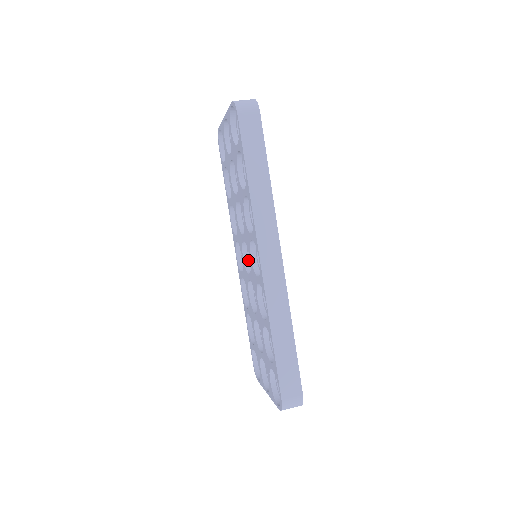
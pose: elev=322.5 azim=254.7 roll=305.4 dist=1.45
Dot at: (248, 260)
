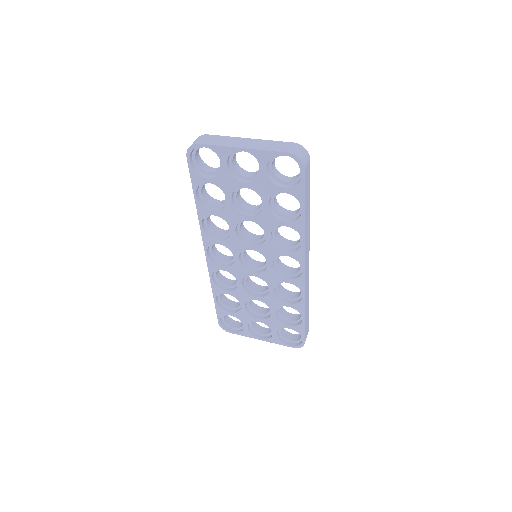
Dot at: (241, 259)
